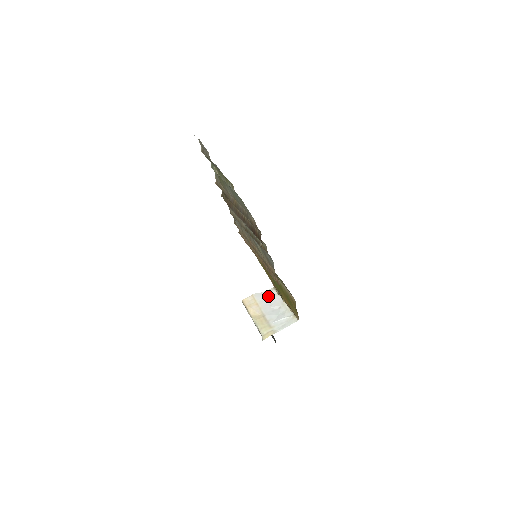
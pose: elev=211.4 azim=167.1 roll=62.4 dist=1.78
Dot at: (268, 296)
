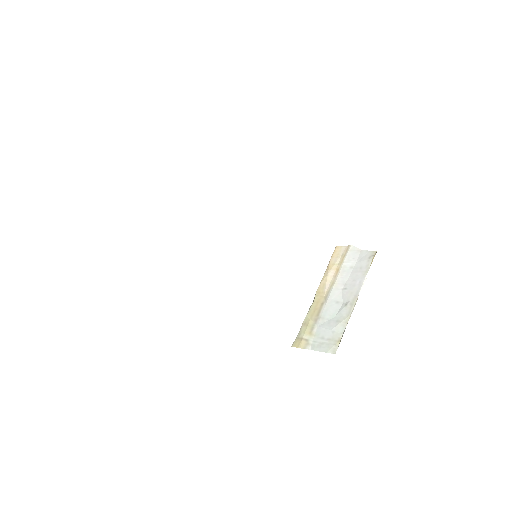
Dot at: (358, 265)
